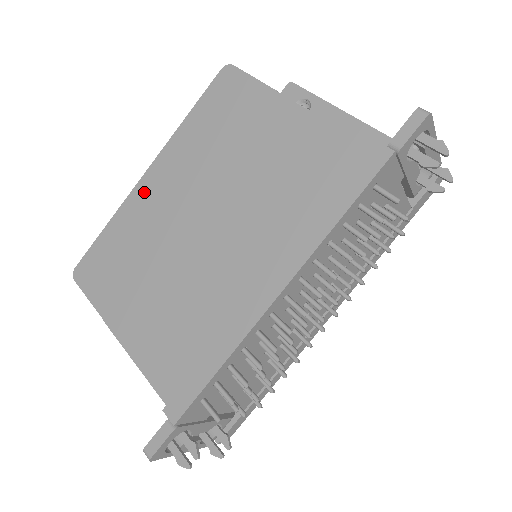
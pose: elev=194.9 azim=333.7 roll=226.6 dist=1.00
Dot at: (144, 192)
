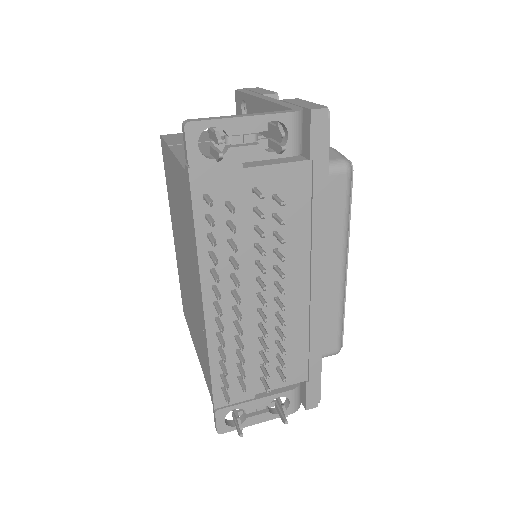
Dot at: (176, 248)
